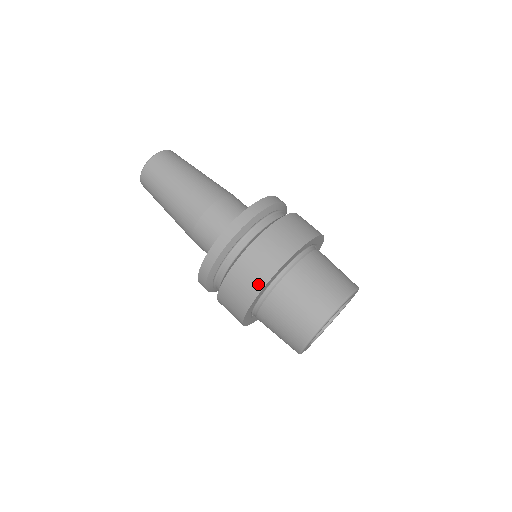
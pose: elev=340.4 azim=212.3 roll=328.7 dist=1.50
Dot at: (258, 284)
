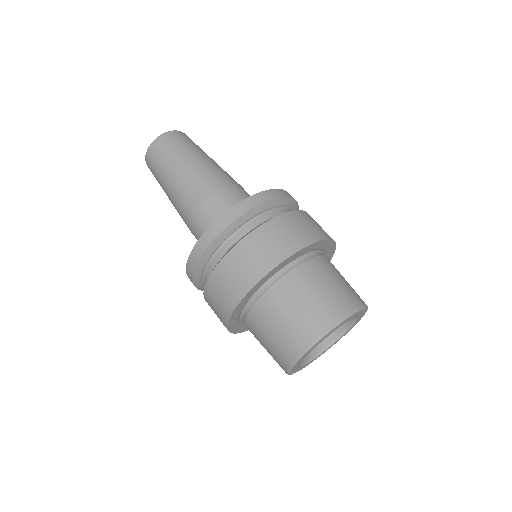
Dot at: (223, 318)
